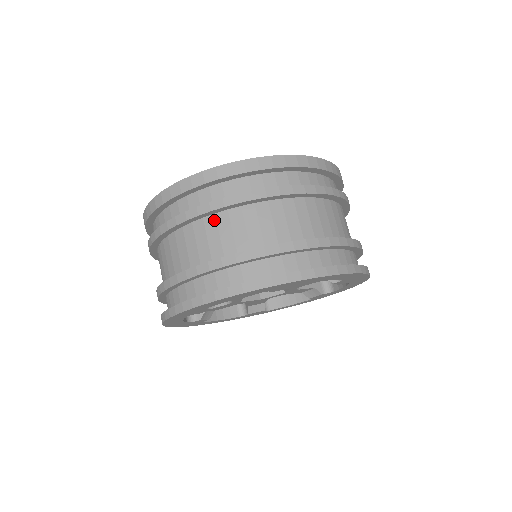
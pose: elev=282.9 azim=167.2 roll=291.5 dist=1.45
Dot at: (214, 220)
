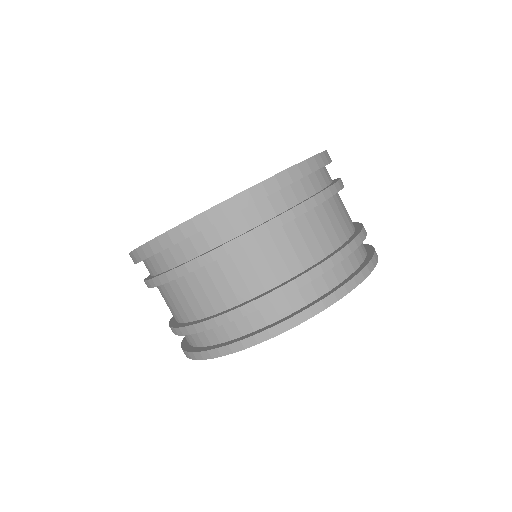
Dot at: (243, 254)
